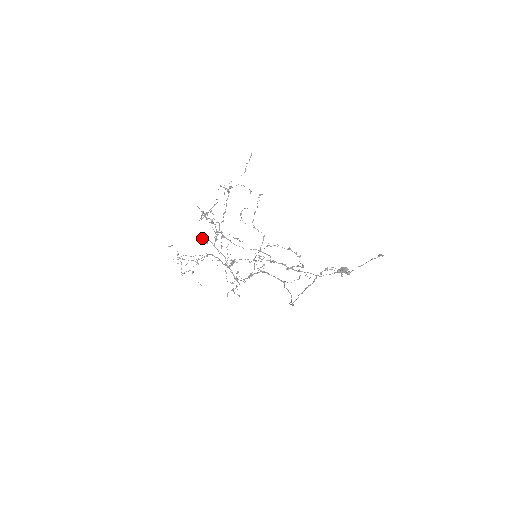
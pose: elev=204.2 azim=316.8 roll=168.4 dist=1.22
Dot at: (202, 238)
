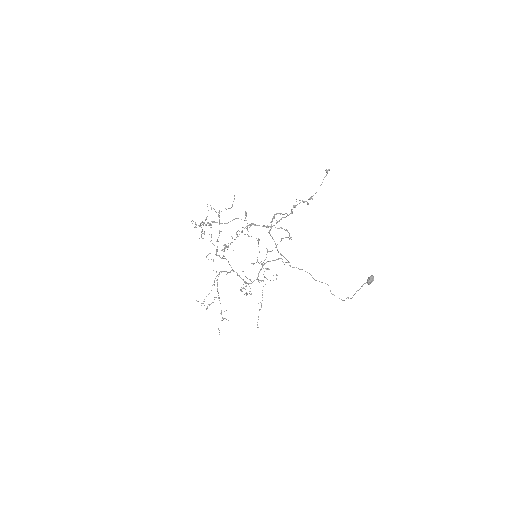
Dot at: (207, 255)
